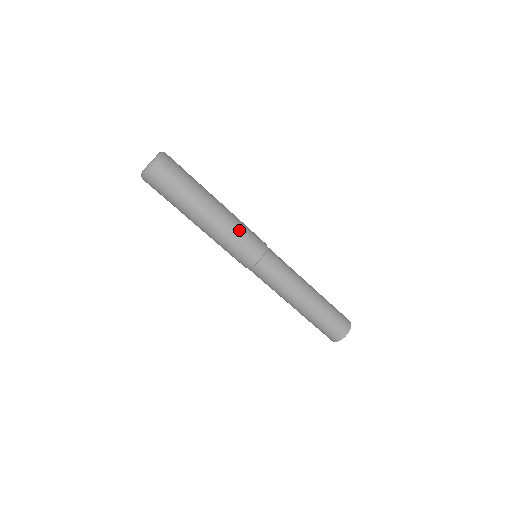
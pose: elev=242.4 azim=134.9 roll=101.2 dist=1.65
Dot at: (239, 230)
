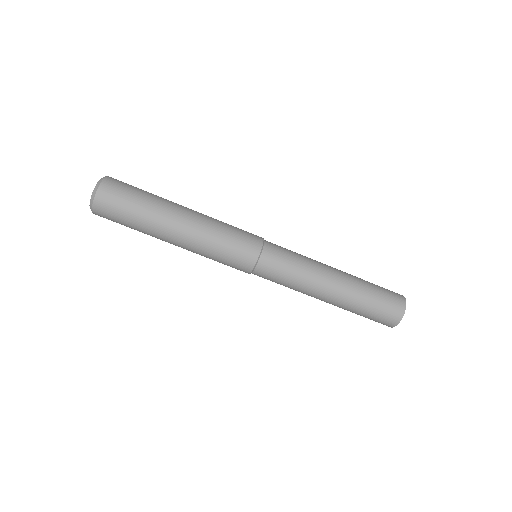
Dot at: (221, 232)
